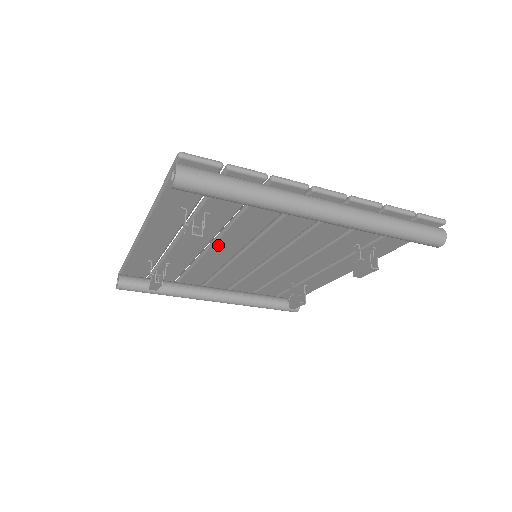
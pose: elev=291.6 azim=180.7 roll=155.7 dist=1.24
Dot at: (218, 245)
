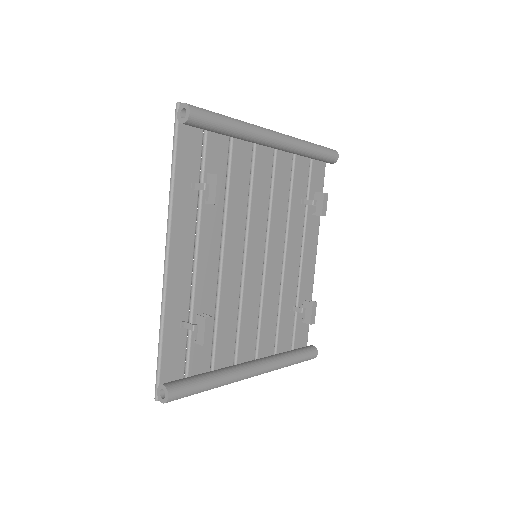
Dot at: (227, 249)
